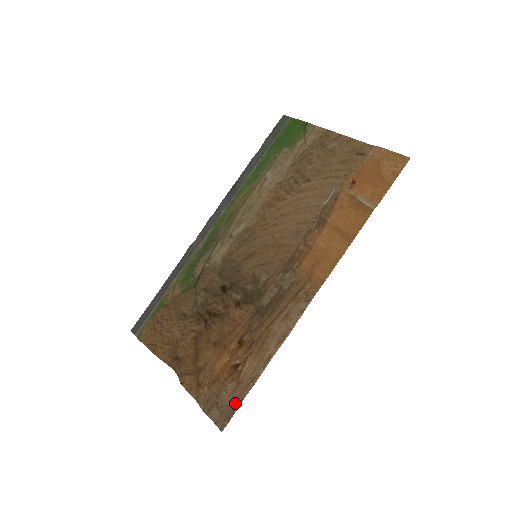
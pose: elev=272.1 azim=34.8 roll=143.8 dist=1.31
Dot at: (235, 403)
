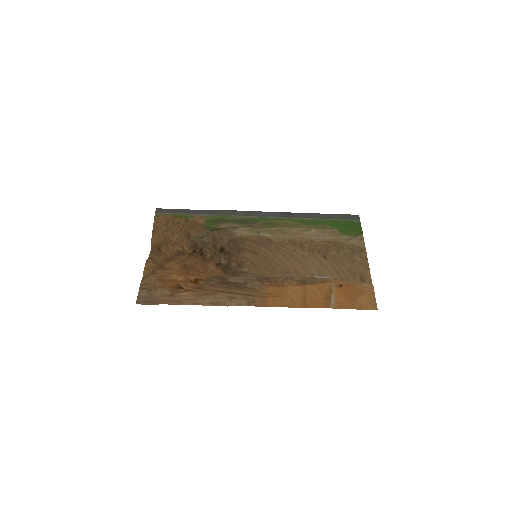
Dot at: (158, 301)
